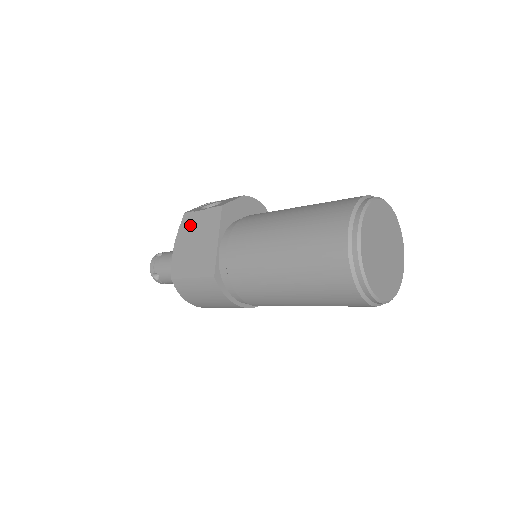
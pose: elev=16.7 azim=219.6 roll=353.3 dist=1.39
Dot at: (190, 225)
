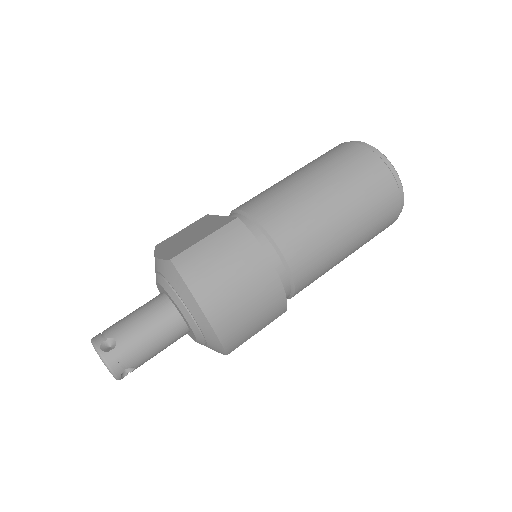
Dot at: (171, 240)
